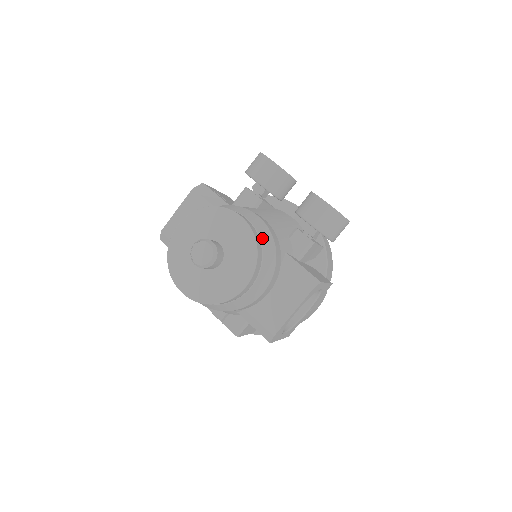
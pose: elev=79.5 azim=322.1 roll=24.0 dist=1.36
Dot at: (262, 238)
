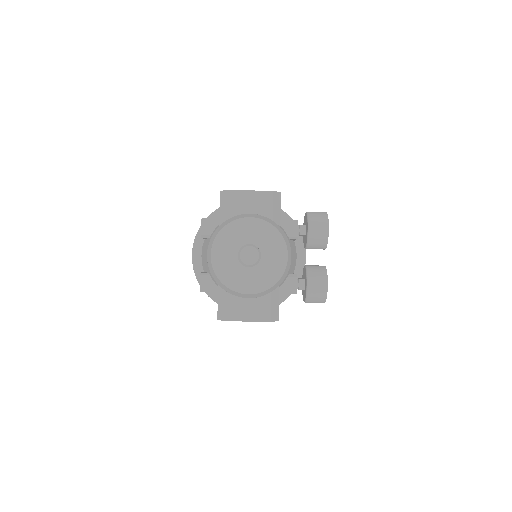
Dot at: occluded
